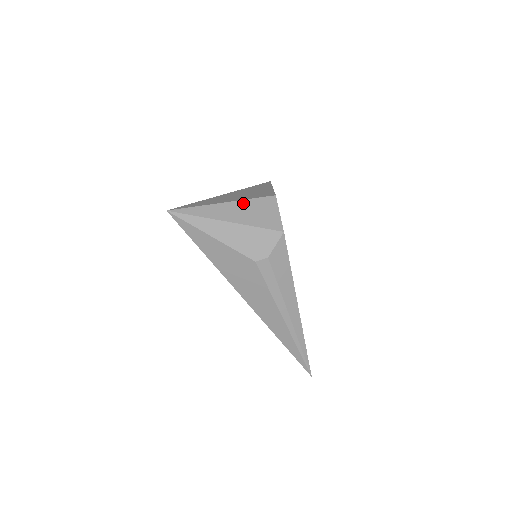
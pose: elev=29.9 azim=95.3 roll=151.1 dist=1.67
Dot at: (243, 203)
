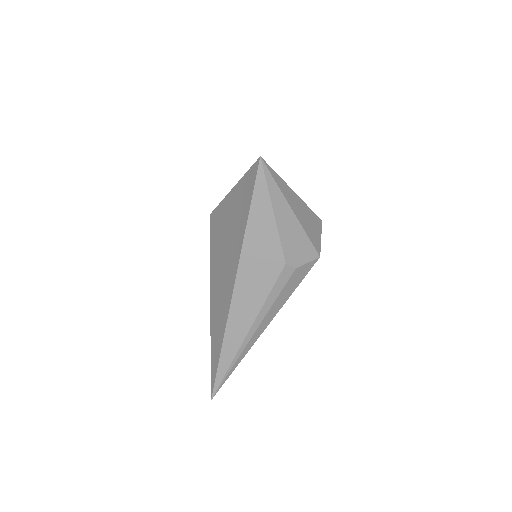
Dot at: (305, 206)
